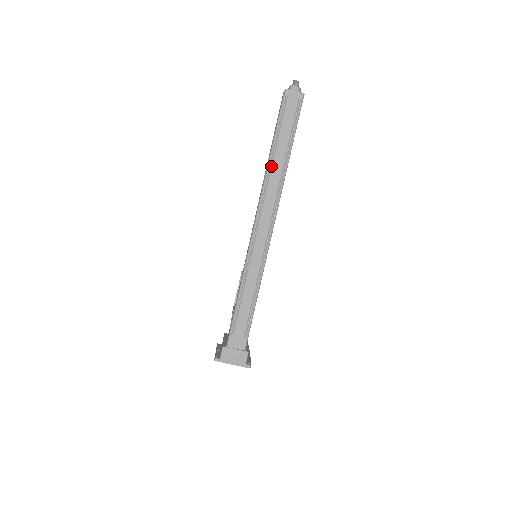
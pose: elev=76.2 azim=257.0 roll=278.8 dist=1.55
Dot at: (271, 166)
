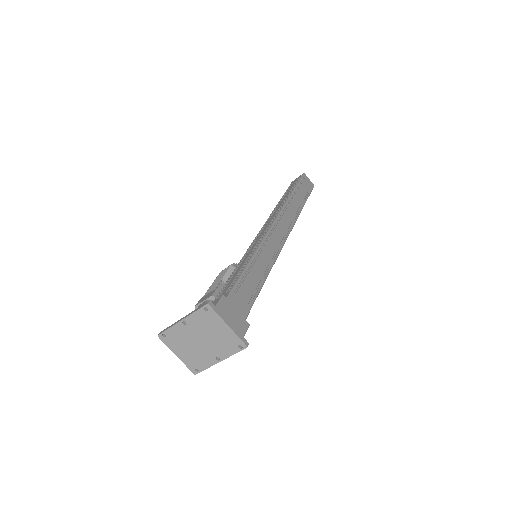
Dot at: (292, 199)
